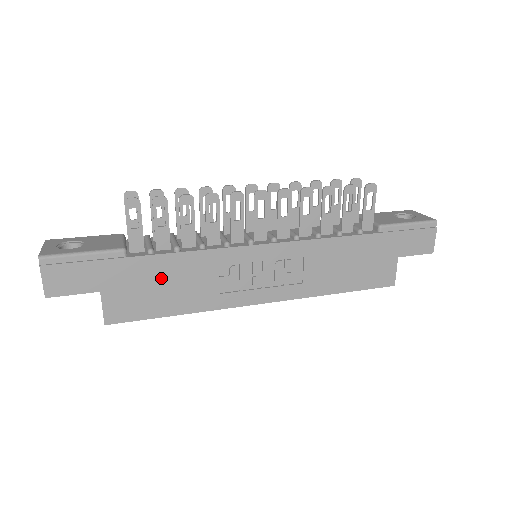
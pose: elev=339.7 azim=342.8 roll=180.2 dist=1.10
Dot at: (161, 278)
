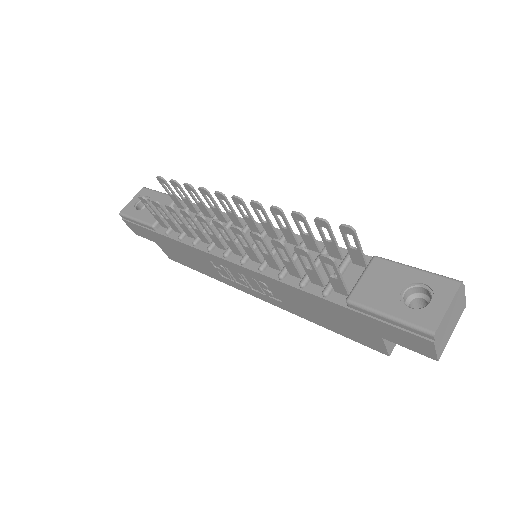
Dot at: (181, 251)
